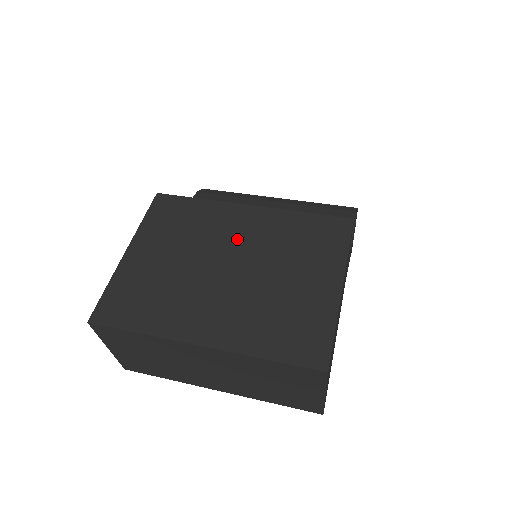
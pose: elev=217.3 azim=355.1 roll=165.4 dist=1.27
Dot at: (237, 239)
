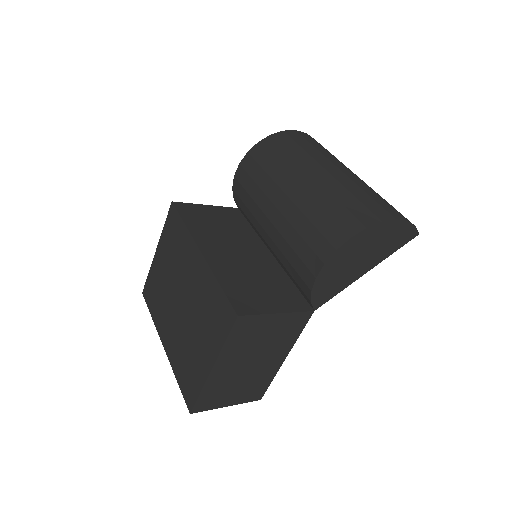
Dot at: (188, 281)
